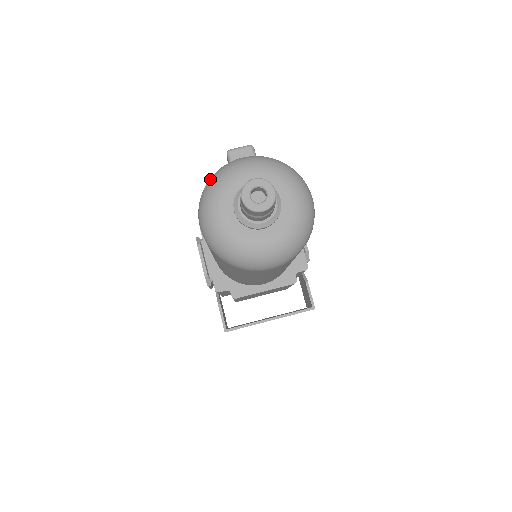
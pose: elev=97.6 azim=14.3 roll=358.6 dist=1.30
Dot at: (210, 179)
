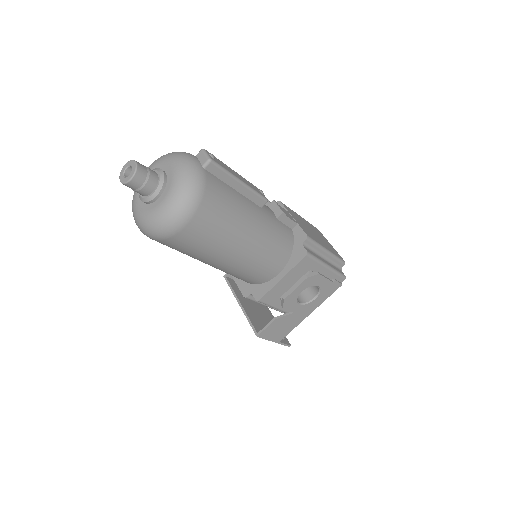
Dot at: occluded
